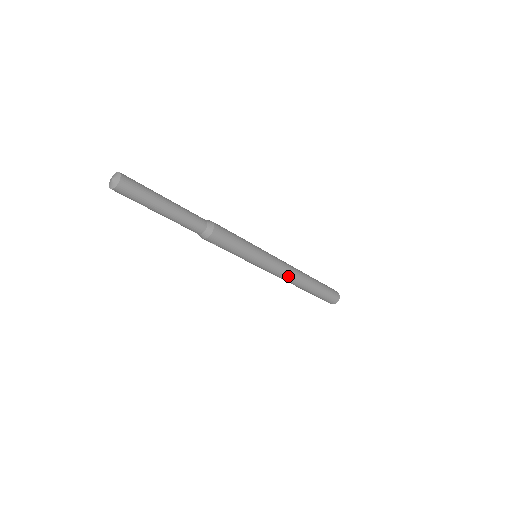
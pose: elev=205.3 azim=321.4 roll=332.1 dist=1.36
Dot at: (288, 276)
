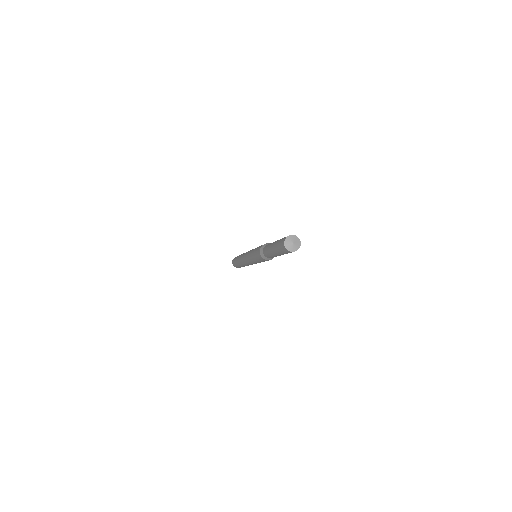
Dot at: occluded
